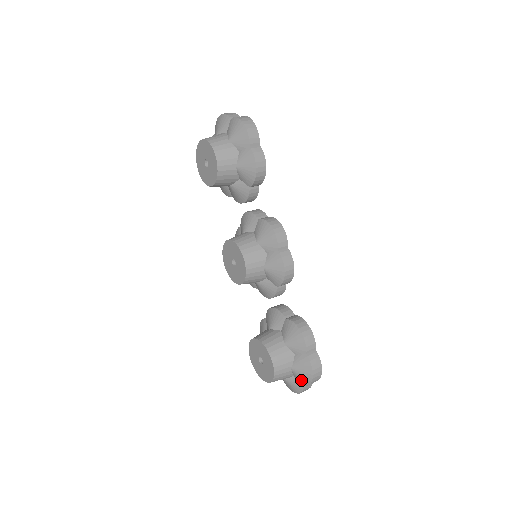
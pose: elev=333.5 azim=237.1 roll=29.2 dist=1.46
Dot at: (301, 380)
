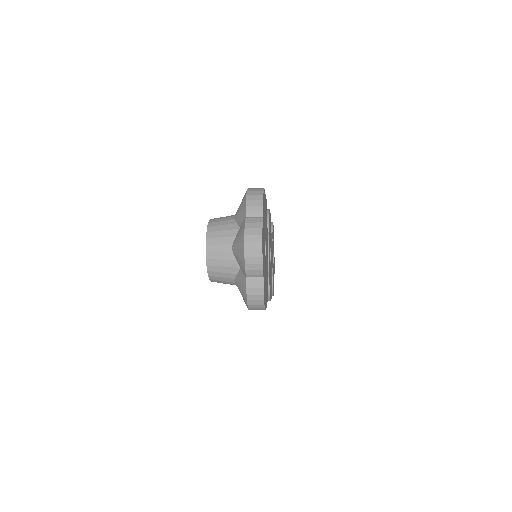
Dot at: (241, 214)
